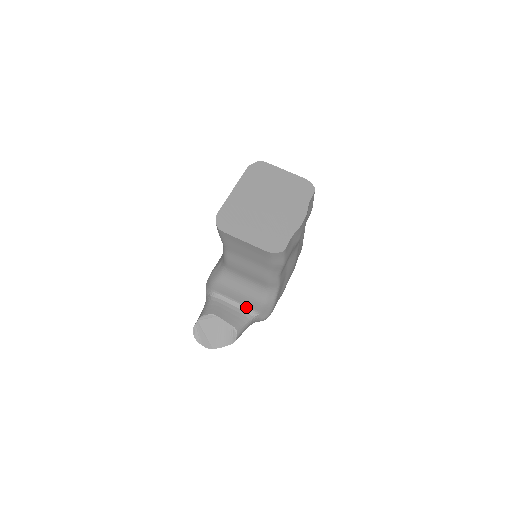
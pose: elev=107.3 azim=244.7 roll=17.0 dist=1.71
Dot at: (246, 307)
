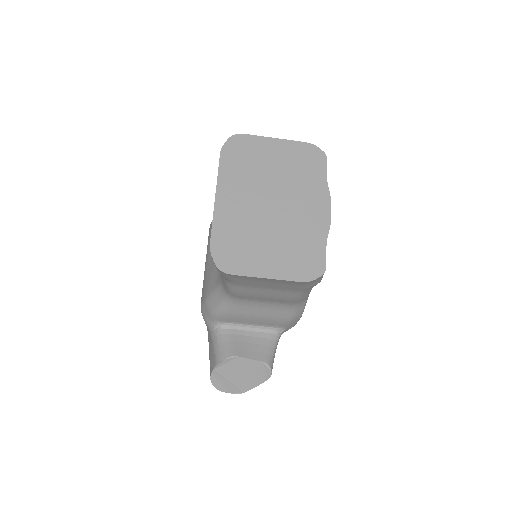
Dot at: (267, 327)
